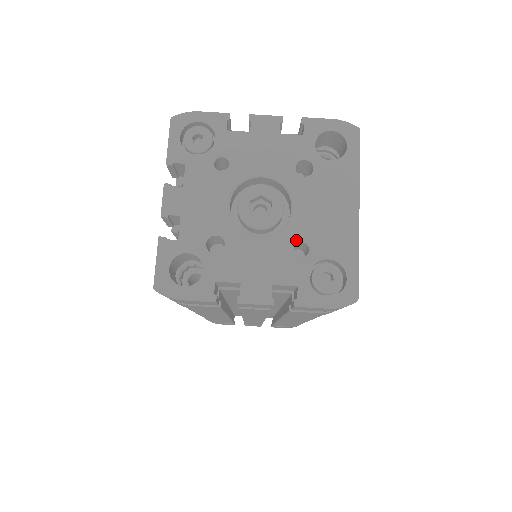
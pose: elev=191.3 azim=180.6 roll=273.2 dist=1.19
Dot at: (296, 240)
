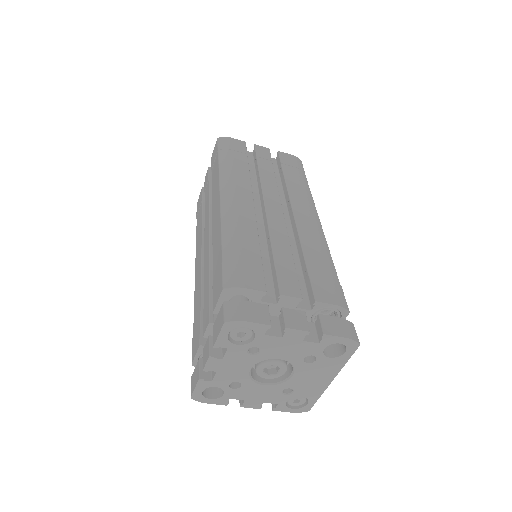
Dot at: (287, 388)
